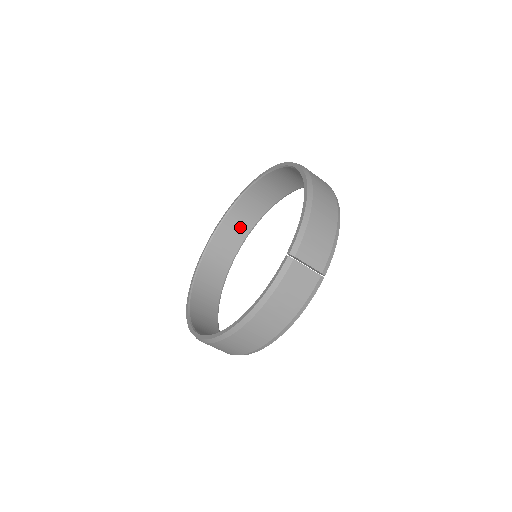
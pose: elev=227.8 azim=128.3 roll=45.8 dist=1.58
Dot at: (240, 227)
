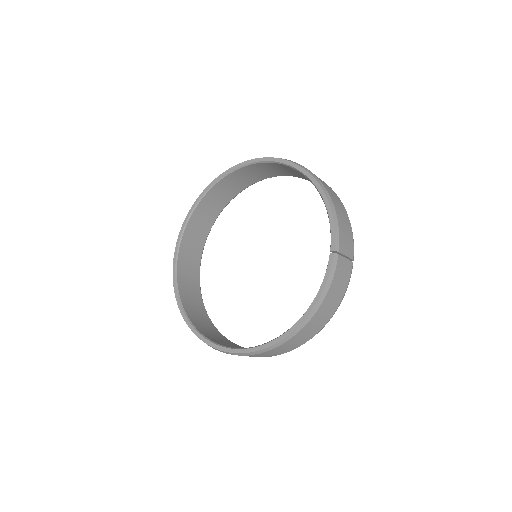
Dot at: (201, 228)
